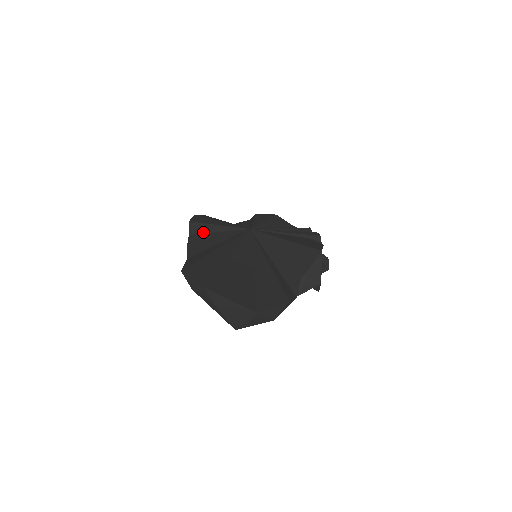
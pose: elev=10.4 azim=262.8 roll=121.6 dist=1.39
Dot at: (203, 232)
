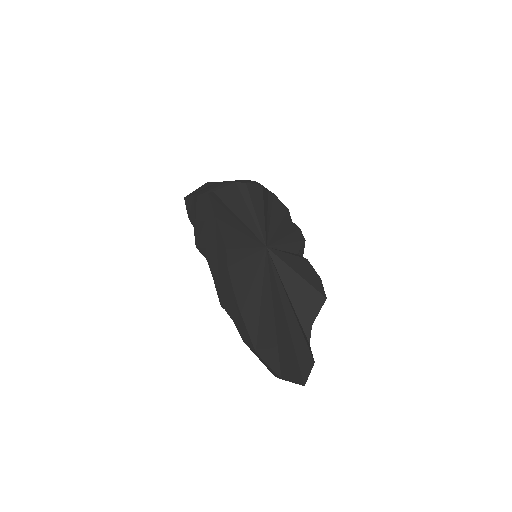
Dot at: (237, 261)
